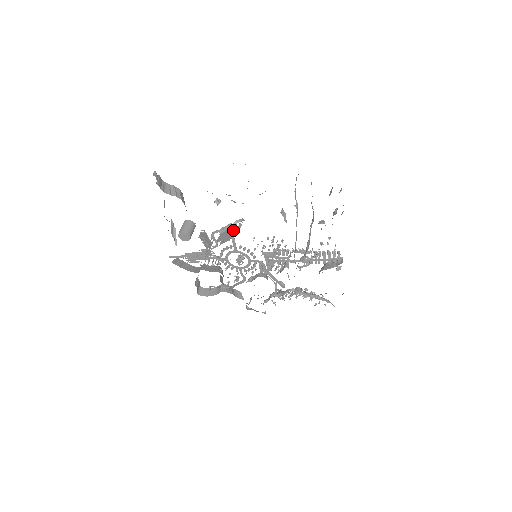
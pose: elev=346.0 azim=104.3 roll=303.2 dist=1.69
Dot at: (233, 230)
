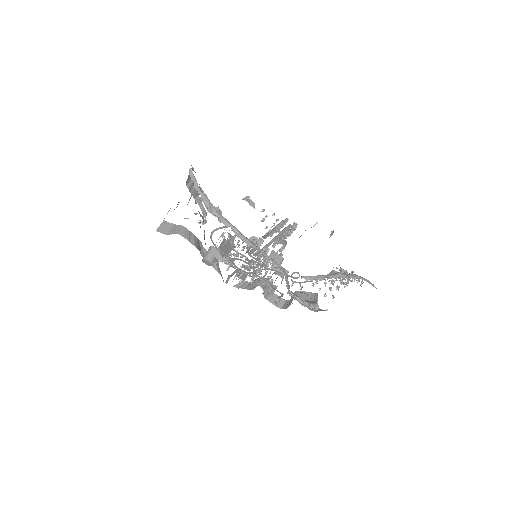
Dot at: (213, 242)
